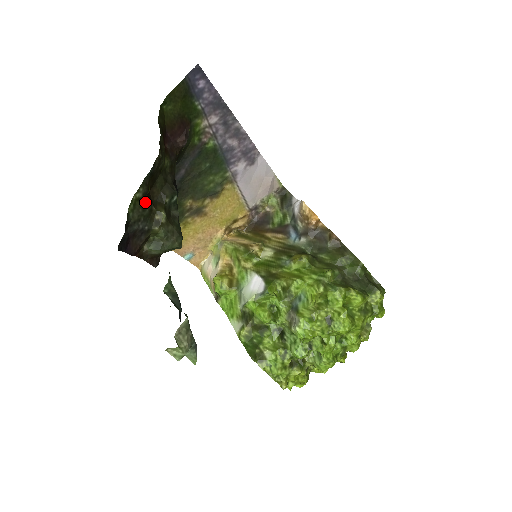
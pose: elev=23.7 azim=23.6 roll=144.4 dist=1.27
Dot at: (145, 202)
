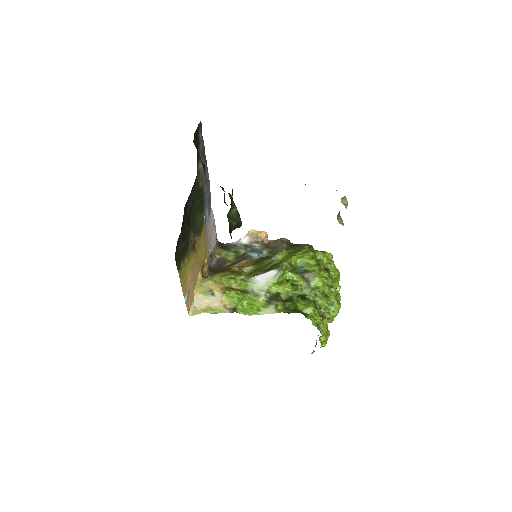
Dot at: occluded
